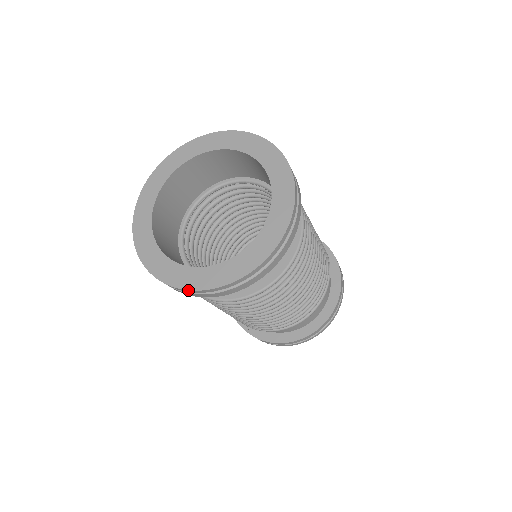
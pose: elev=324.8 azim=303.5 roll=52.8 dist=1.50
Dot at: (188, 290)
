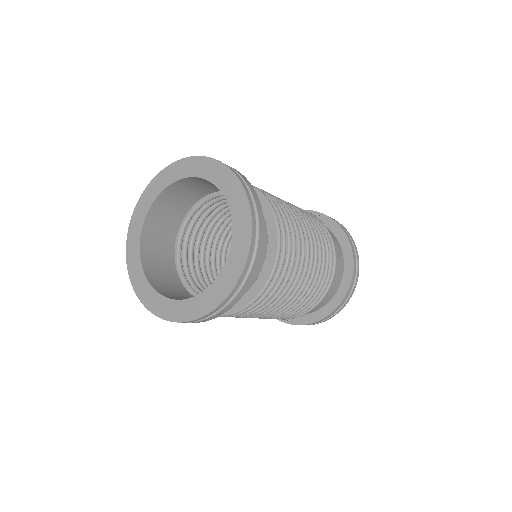
Dot at: (154, 314)
